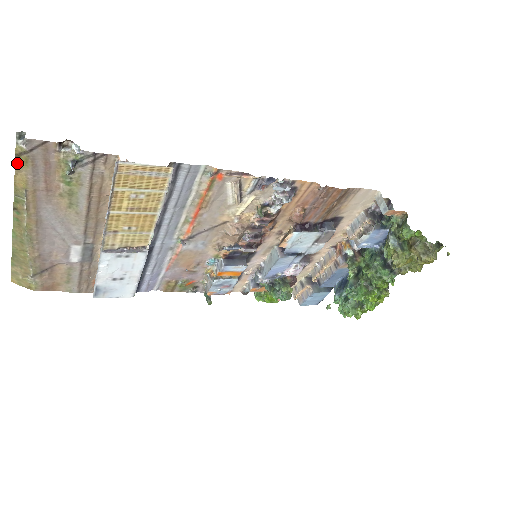
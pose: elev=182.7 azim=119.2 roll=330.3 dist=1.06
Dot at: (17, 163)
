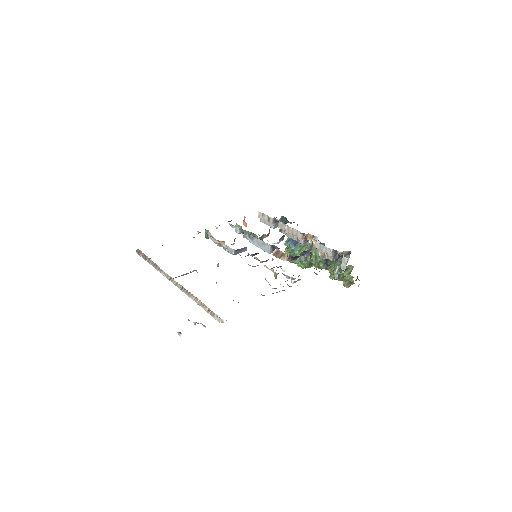
Dot at: occluded
